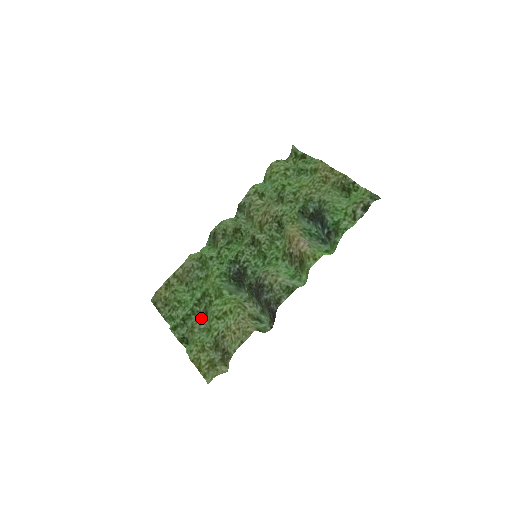
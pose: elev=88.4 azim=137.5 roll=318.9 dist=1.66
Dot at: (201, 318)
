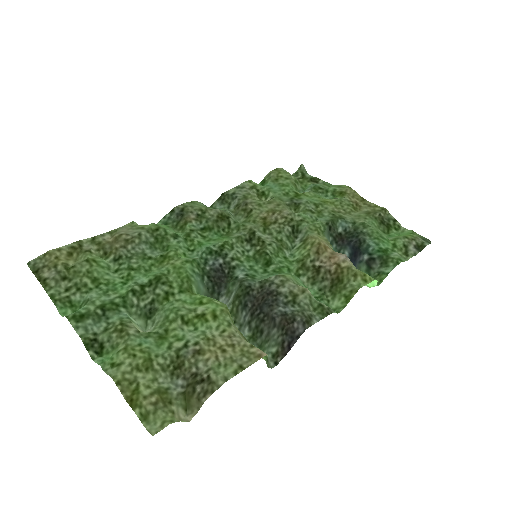
Dot at: (134, 319)
